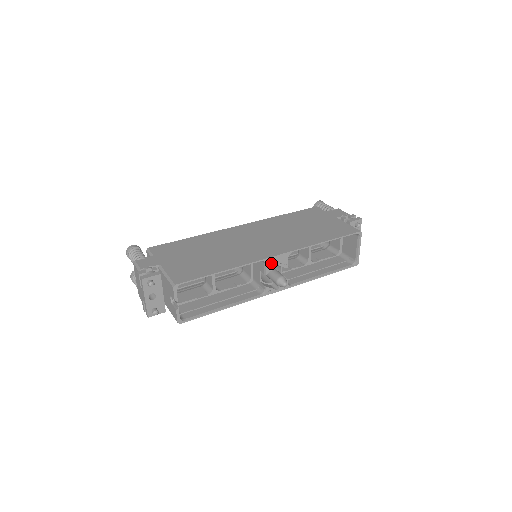
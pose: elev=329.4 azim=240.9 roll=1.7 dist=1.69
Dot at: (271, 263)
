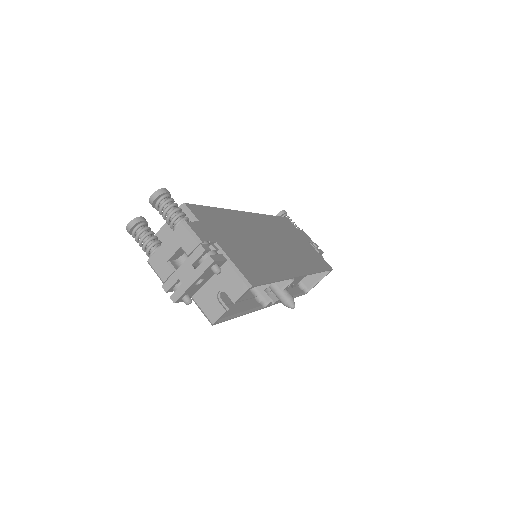
Dot at: (294, 281)
